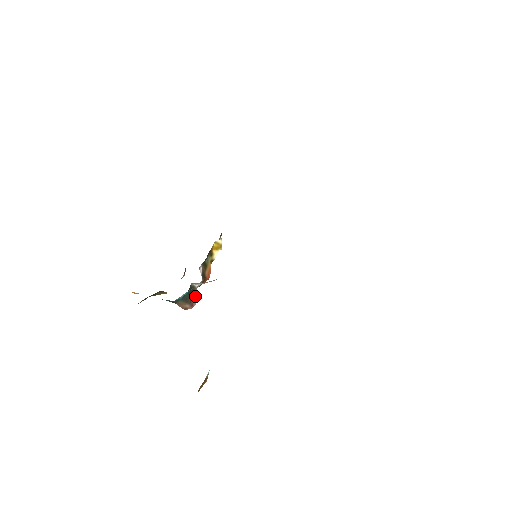
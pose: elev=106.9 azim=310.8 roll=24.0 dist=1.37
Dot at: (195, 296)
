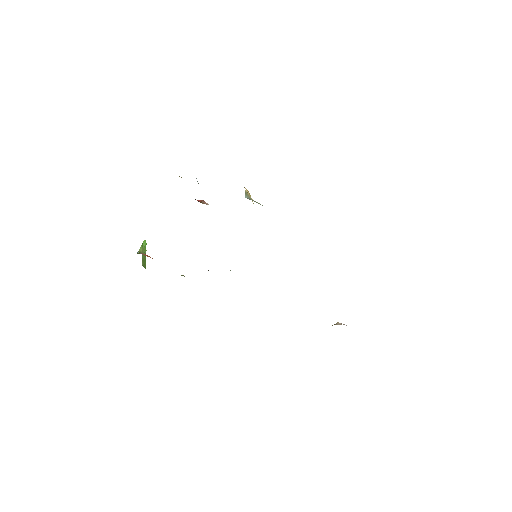
Dot at: (206, 203)
